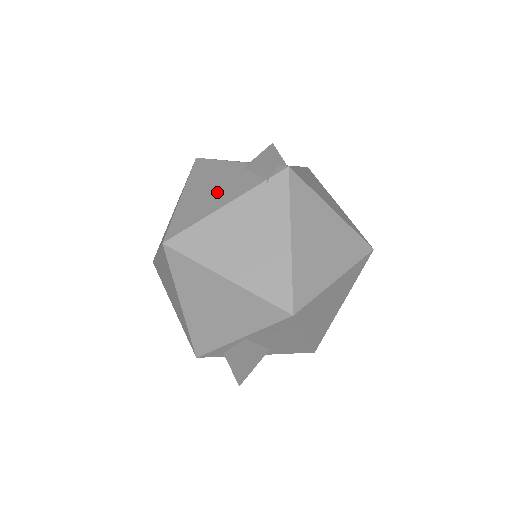
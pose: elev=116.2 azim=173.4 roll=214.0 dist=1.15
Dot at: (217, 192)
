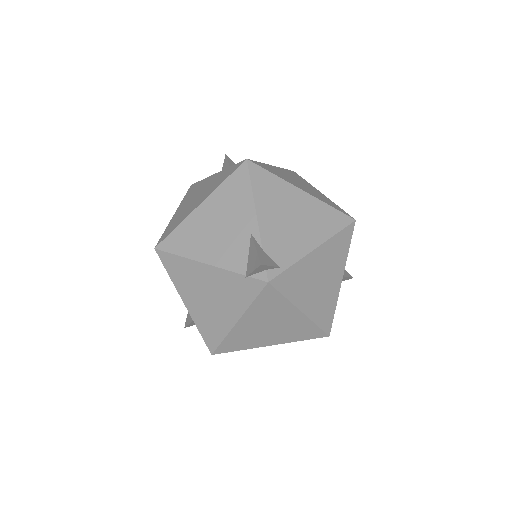
Dot at: (216, 239)
